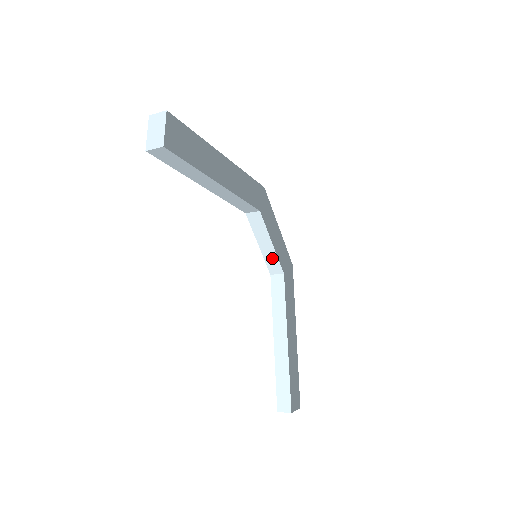
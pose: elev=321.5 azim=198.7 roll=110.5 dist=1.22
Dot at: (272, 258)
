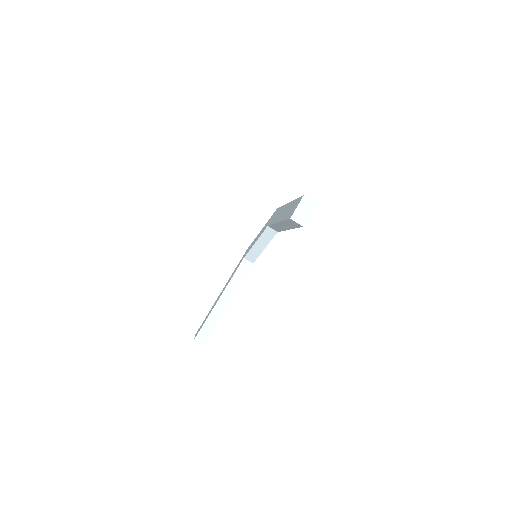
Dot at: (256, 253)
